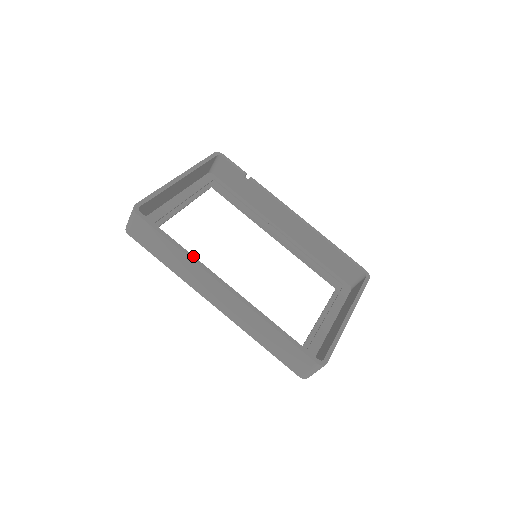
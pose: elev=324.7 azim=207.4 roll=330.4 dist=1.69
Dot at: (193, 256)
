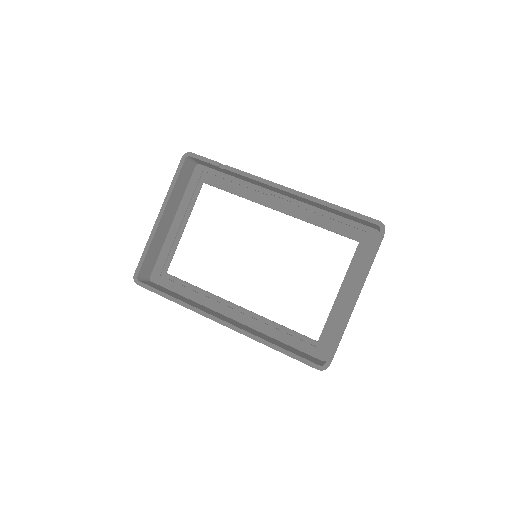
Dot at: (189, 305)
